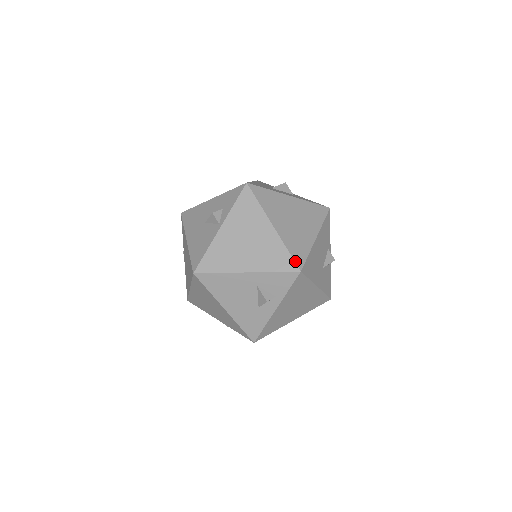
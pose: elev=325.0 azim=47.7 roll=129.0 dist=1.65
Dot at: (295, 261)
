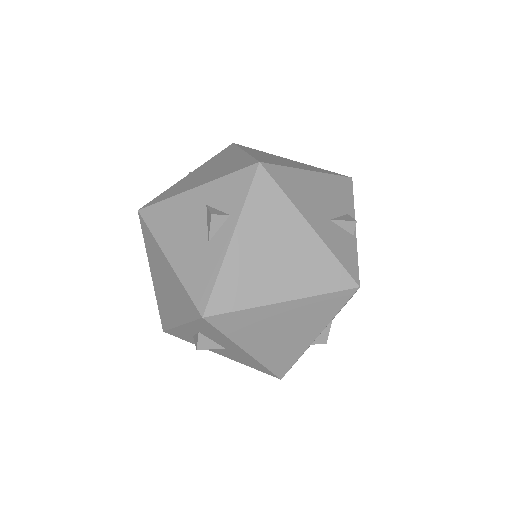
Dot at: (257, 159)
